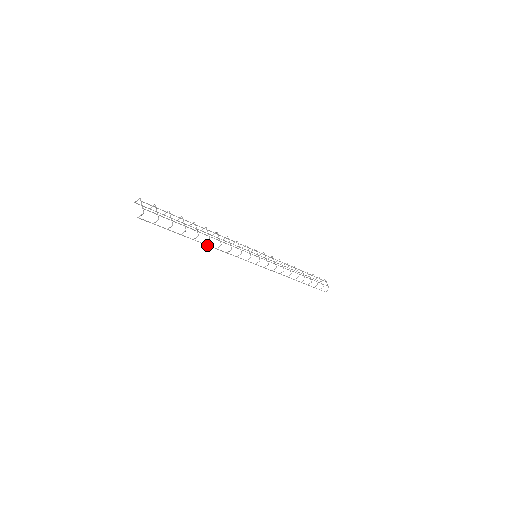
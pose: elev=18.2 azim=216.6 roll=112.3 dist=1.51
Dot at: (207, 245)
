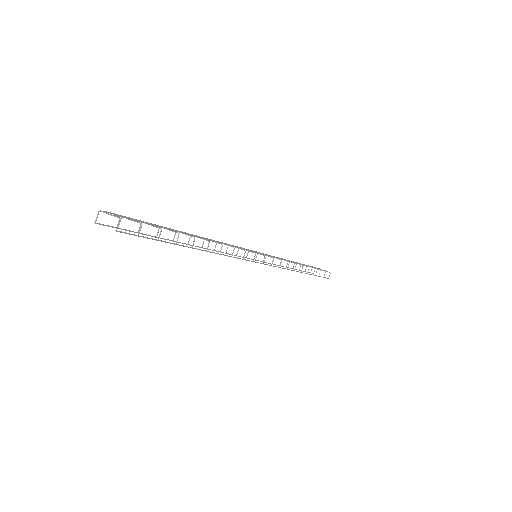
Dot at: occluded
